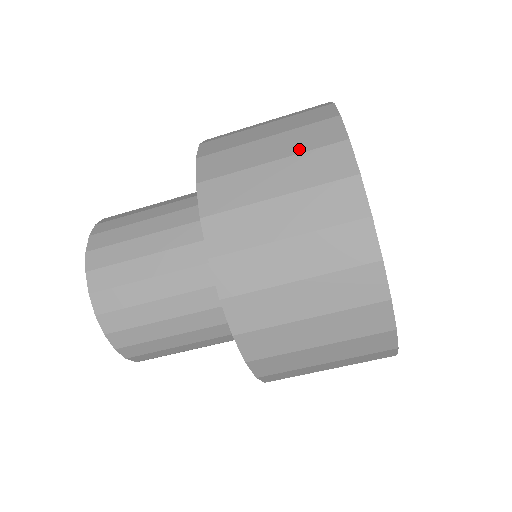
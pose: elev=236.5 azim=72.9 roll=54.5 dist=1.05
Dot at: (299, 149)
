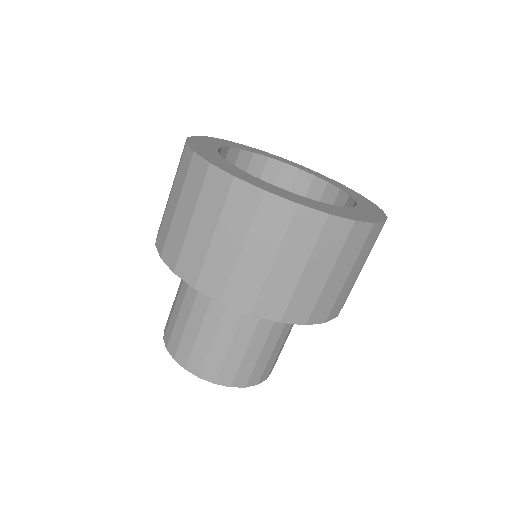
Dot at: (246, 226)
